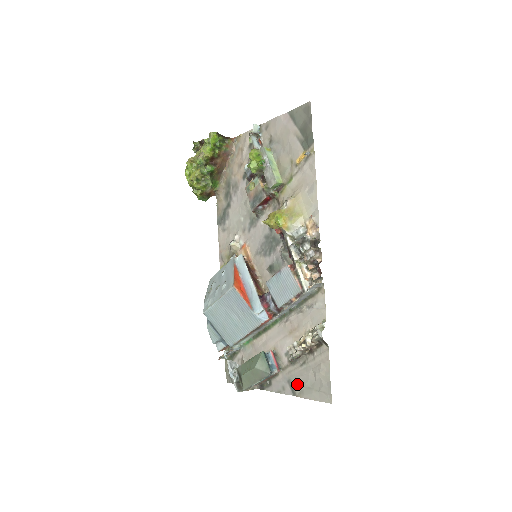
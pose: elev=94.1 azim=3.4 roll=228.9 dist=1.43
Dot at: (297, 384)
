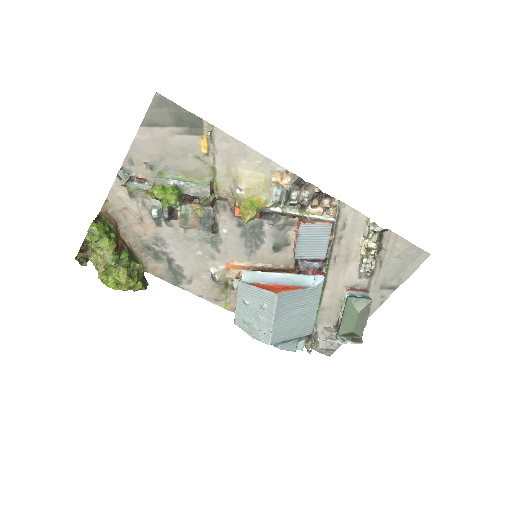
Dot at: (391, 280)
